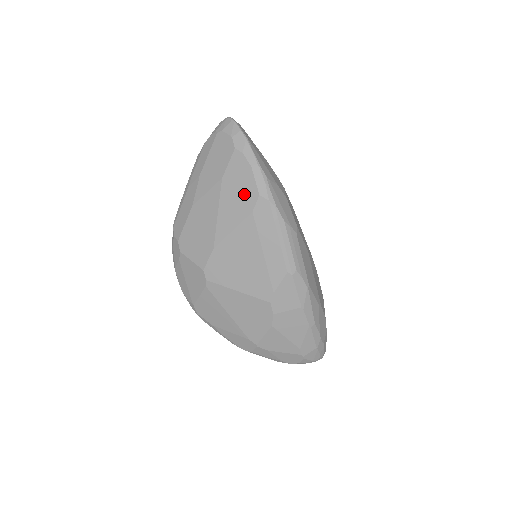
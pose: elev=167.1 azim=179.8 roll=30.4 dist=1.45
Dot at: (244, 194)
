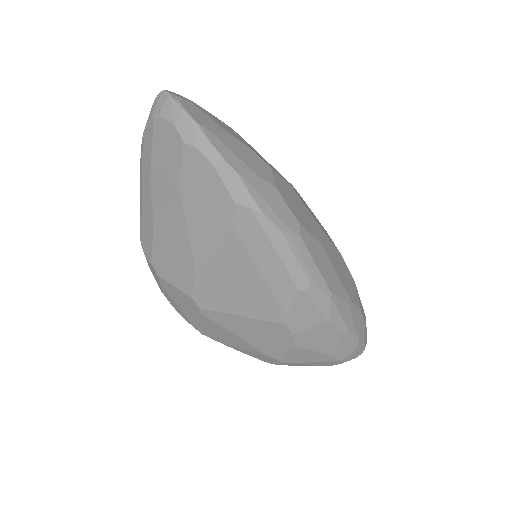
Dot at: (214, 204)
